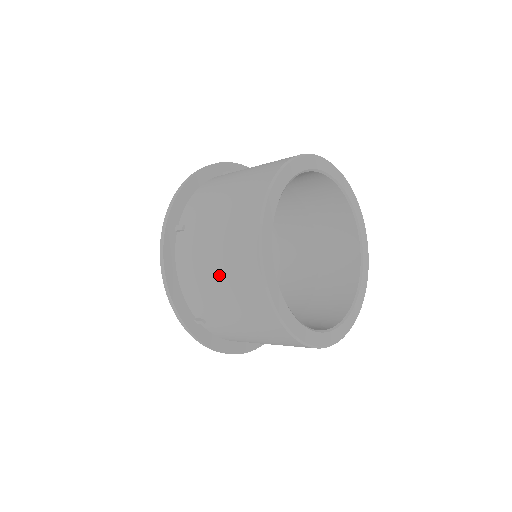
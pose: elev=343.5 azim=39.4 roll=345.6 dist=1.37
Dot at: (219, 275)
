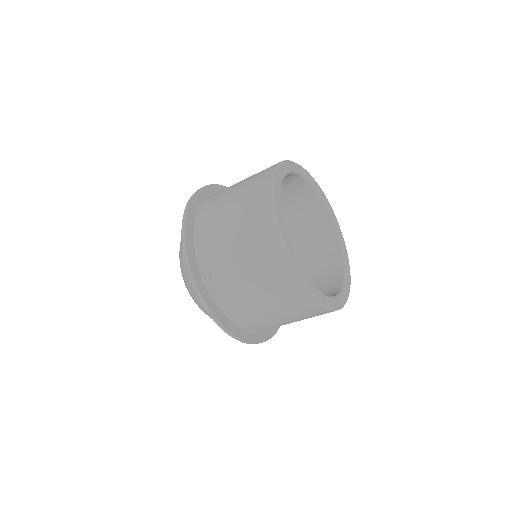
Dot at: (266, 302)
